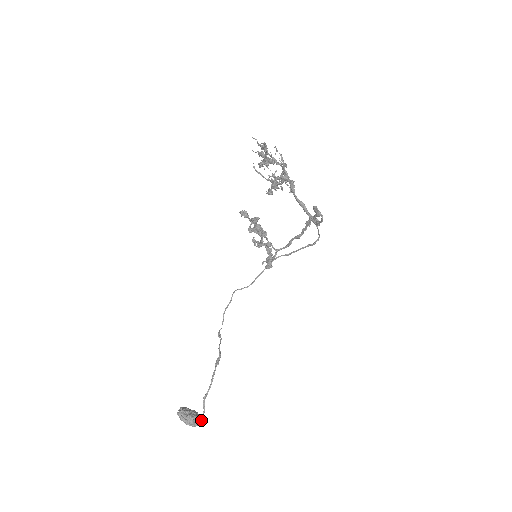
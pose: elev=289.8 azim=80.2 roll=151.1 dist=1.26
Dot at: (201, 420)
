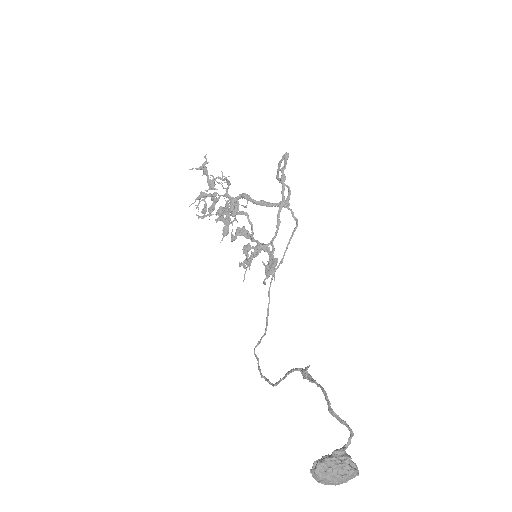
Dot at: occluded
